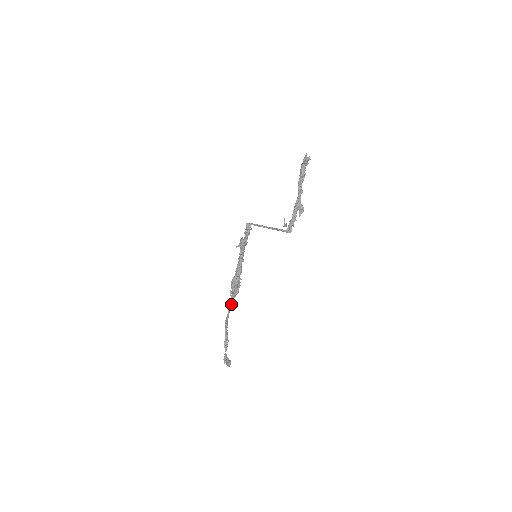
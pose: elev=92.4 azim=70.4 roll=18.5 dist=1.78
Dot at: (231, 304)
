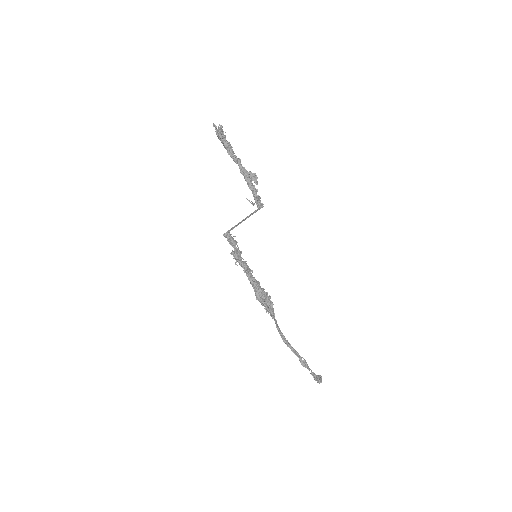
Dot at: (274, 320)
